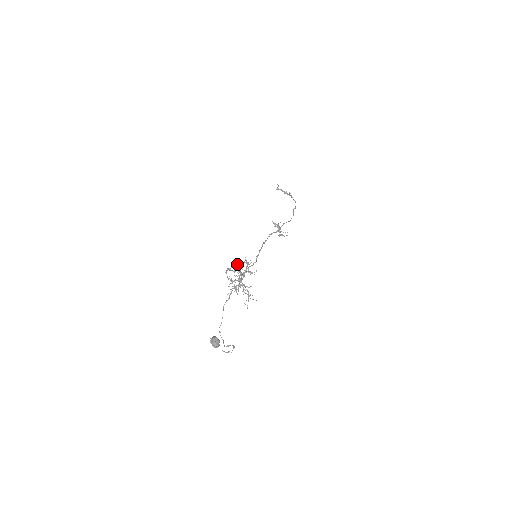
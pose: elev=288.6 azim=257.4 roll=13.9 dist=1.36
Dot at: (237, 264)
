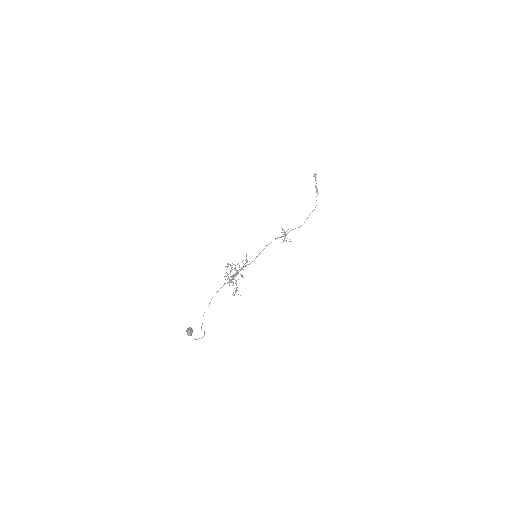
Dot at: occluded
